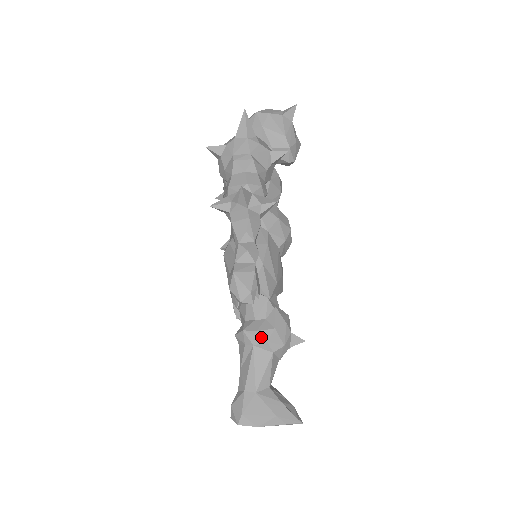
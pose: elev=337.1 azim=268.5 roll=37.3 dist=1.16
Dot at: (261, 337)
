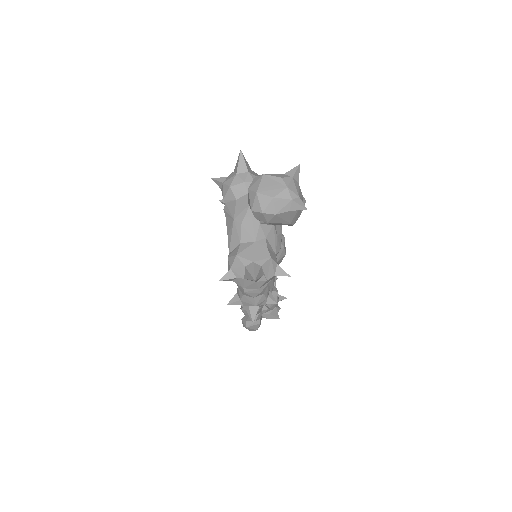
Dot at: occluded
